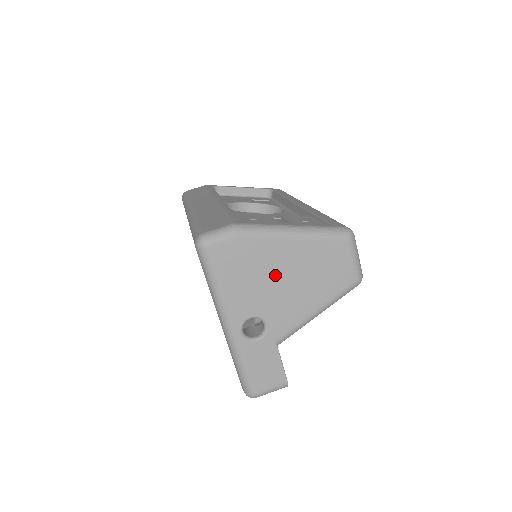
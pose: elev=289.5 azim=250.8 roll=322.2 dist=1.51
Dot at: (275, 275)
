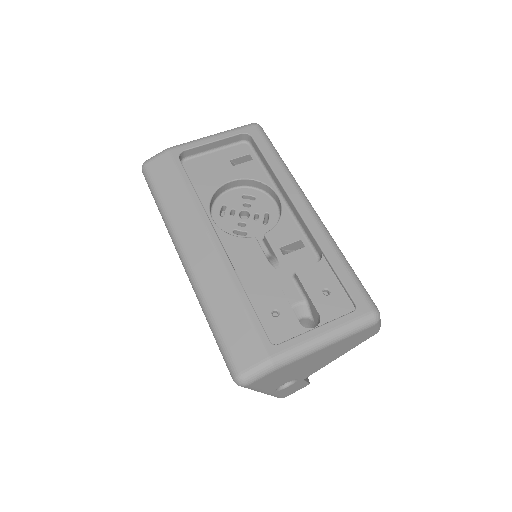
Dot at: (307, 365)
